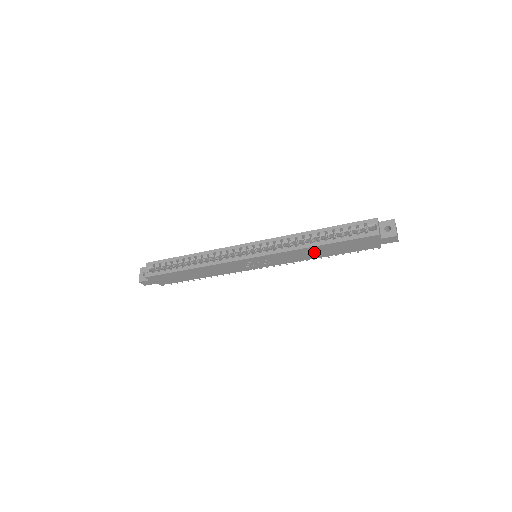
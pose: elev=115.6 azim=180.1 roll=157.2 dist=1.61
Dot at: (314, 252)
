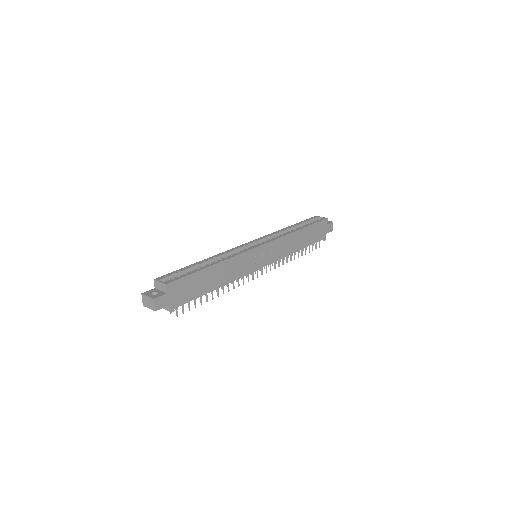
Dot at: (297, 240)
